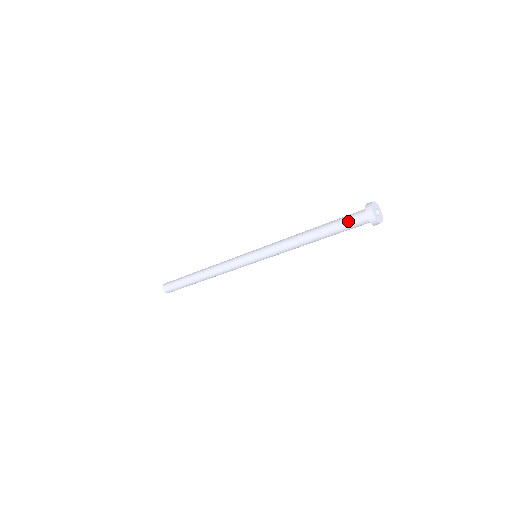
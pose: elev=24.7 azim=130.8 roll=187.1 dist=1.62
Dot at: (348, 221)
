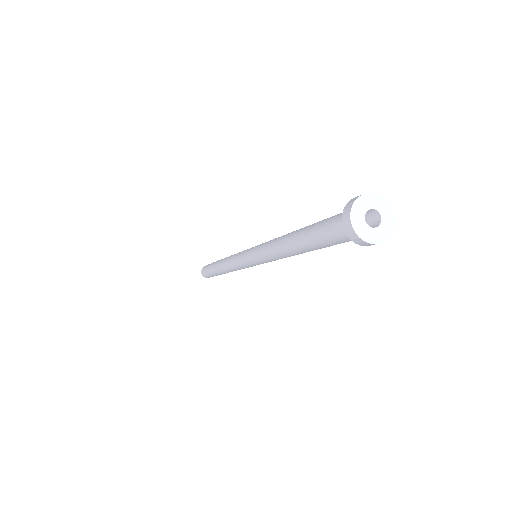
Dot at: (331, 239)
